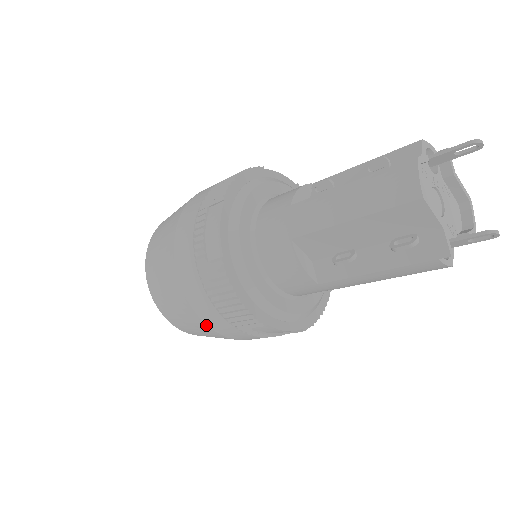
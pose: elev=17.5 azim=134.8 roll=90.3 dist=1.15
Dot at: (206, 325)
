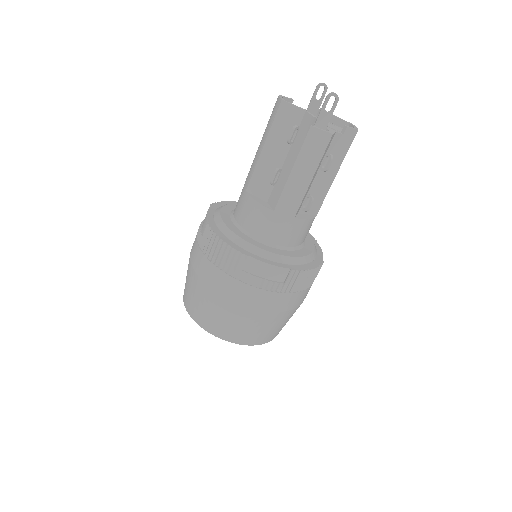
Dot at: (218, 294)
